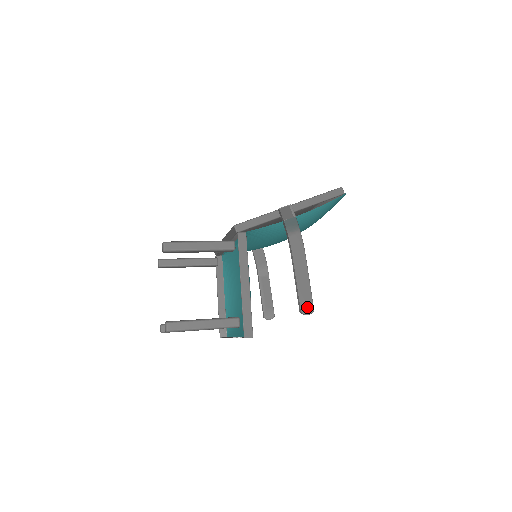
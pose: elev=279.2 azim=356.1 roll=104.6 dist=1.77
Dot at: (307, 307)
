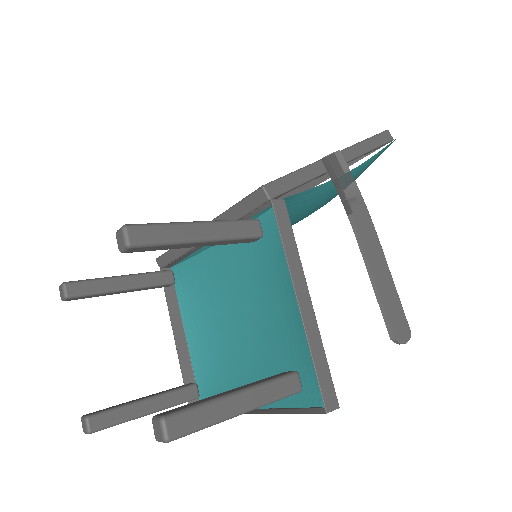
Dot at: (402, 329)
